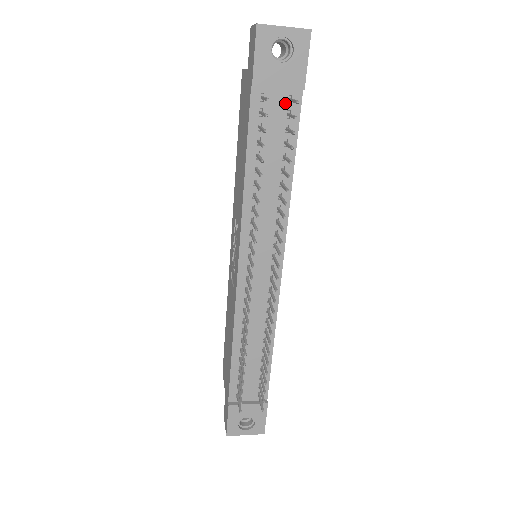
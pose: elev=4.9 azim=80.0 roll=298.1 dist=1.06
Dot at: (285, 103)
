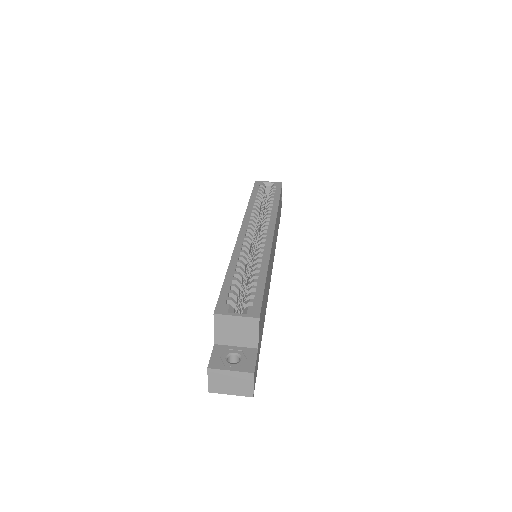
Dot at: occluded
